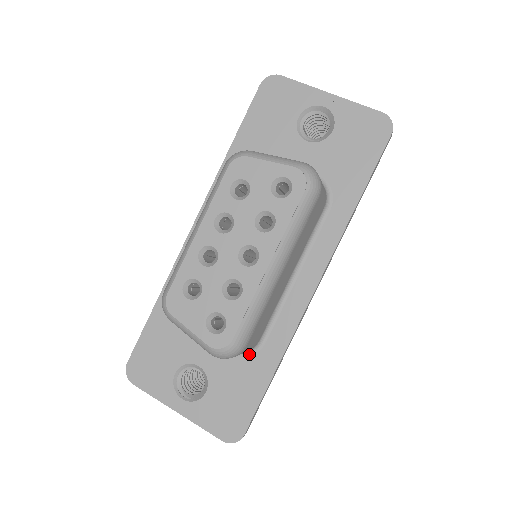
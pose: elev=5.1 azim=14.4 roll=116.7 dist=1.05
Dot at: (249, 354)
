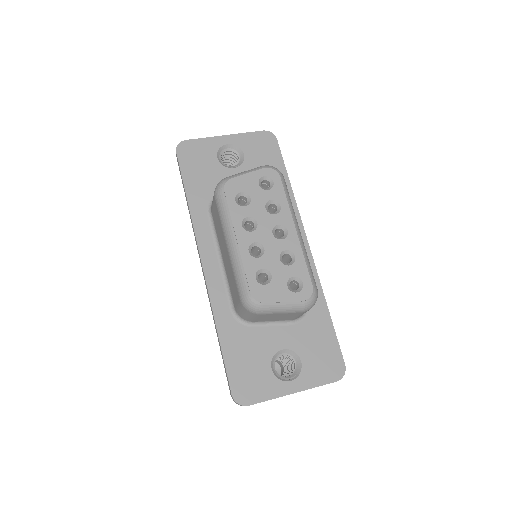
Dot at: (306, 313)
